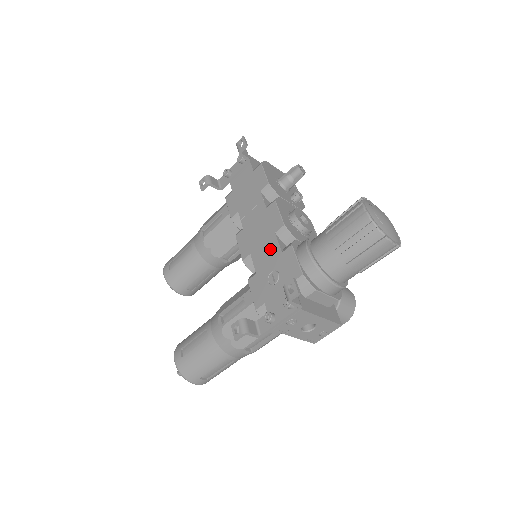
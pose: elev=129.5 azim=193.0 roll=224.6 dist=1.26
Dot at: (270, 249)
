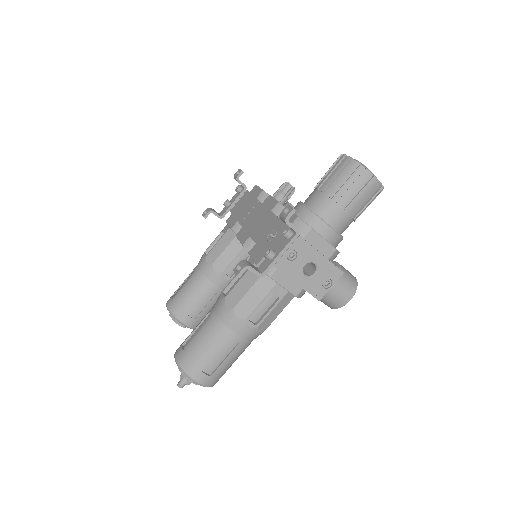
Dot at: (267, 222)
